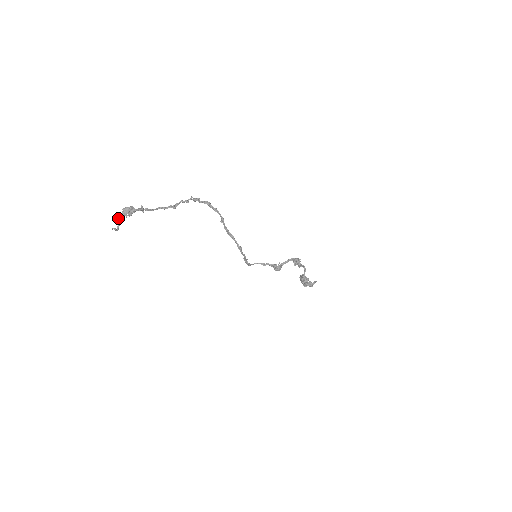
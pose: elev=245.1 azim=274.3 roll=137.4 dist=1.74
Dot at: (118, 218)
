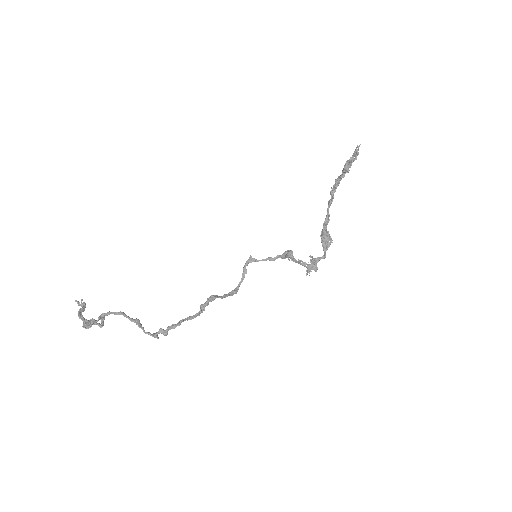
Dot at: (79, 314)
